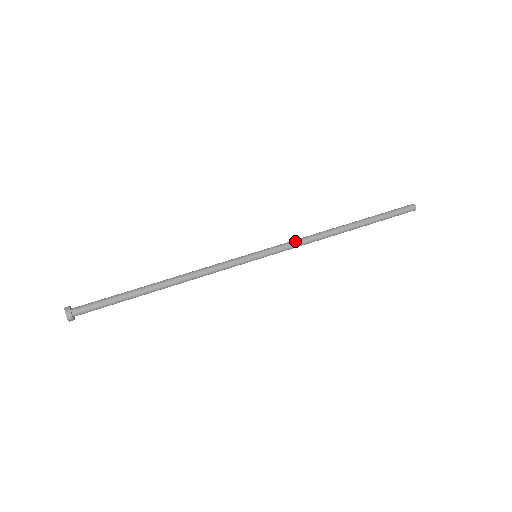
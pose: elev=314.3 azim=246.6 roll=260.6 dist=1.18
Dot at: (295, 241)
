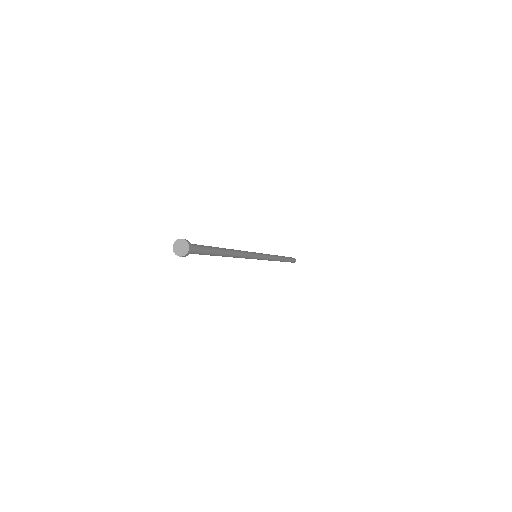
Dot at: occluded
